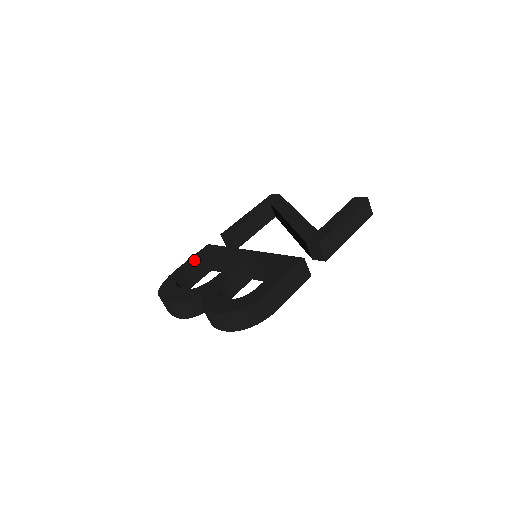
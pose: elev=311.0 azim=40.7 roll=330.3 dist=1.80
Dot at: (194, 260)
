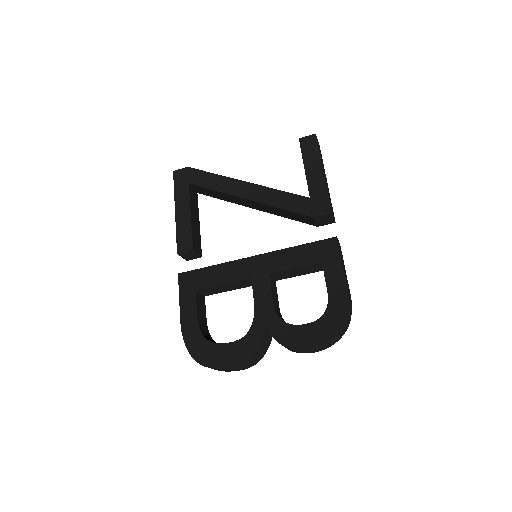
Dot at: (190, 302)
